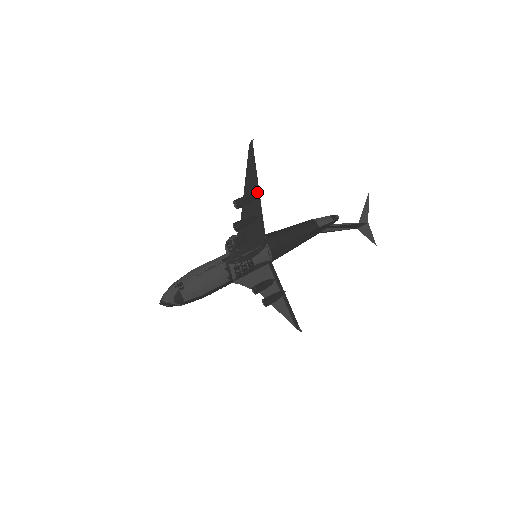
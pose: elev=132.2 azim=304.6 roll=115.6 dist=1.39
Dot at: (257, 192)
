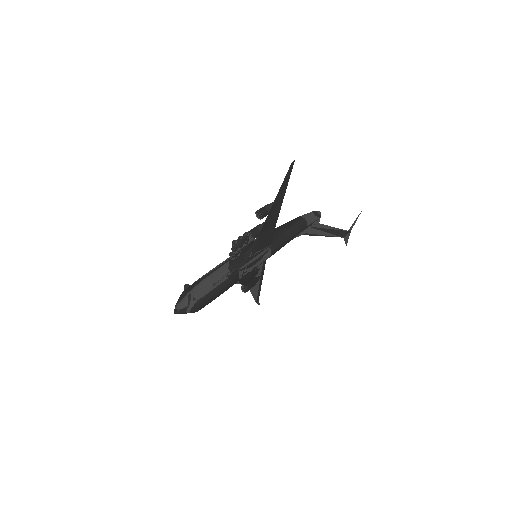
Dot at: (281, 204)
